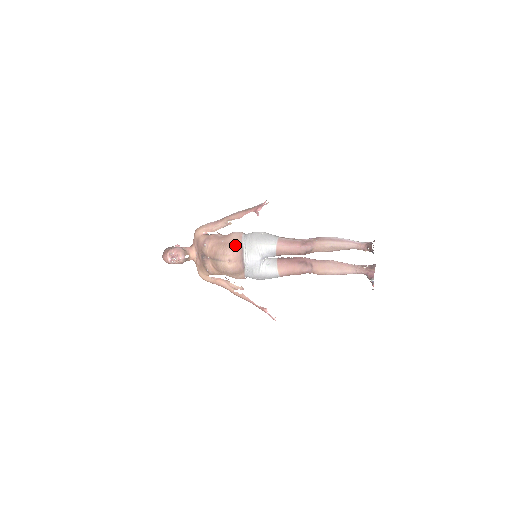
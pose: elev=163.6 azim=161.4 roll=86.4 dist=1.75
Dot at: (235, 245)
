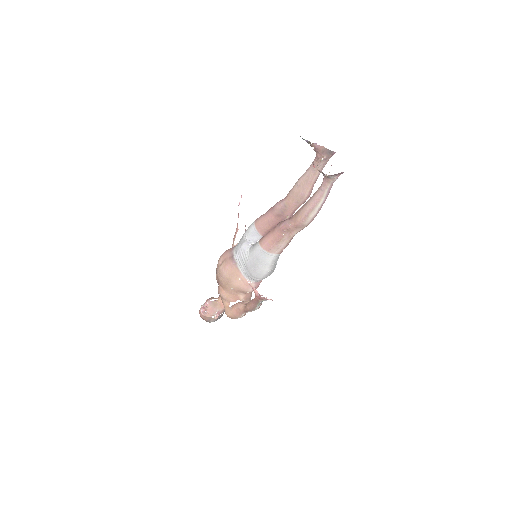
Dot at: occluded
